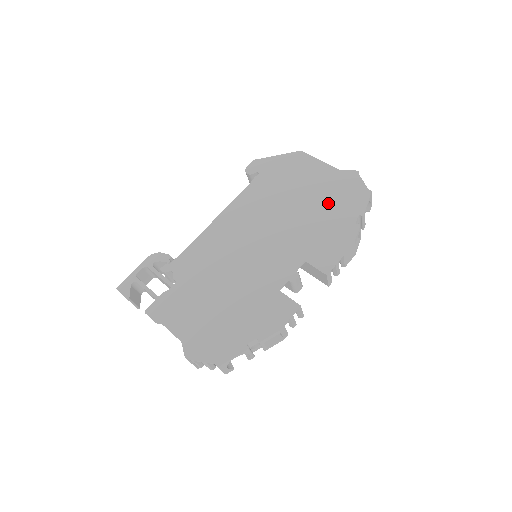
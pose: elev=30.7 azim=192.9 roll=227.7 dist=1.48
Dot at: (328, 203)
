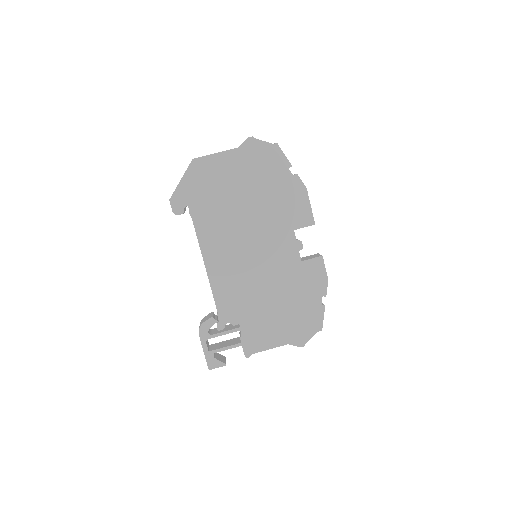
Dot at: (261, 180)
